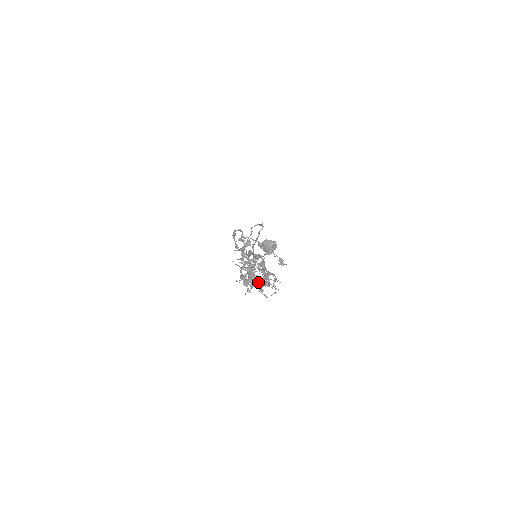
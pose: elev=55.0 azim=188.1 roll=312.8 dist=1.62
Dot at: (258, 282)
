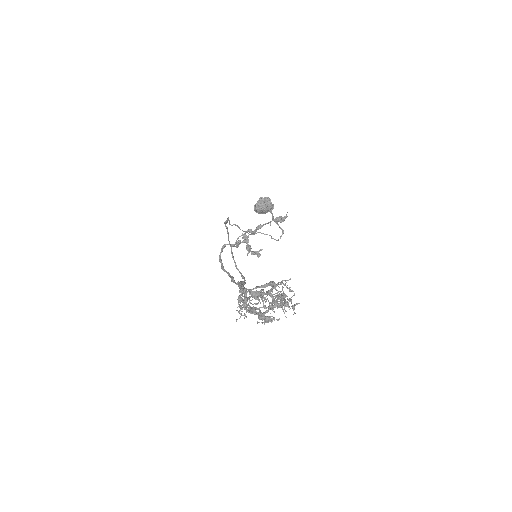
Dot at: occluded
